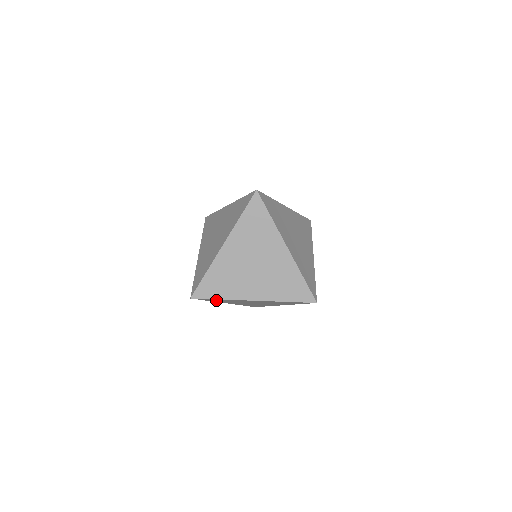
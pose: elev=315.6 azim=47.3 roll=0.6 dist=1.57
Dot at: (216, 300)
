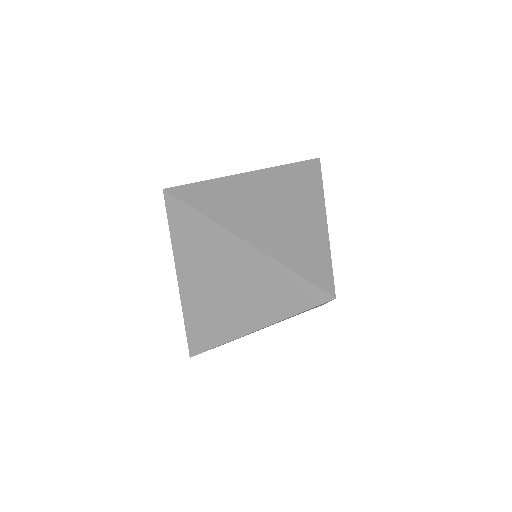
Dot at: occluded
